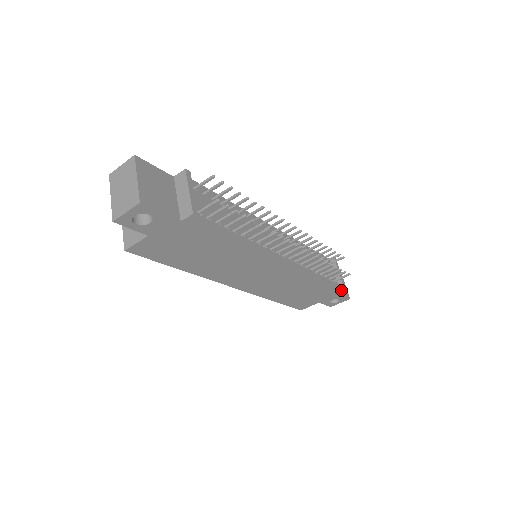
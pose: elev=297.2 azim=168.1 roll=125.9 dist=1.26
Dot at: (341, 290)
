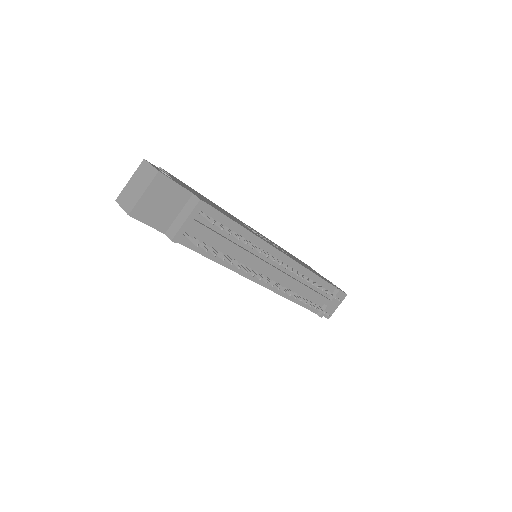
Dot at: (318, 314)
